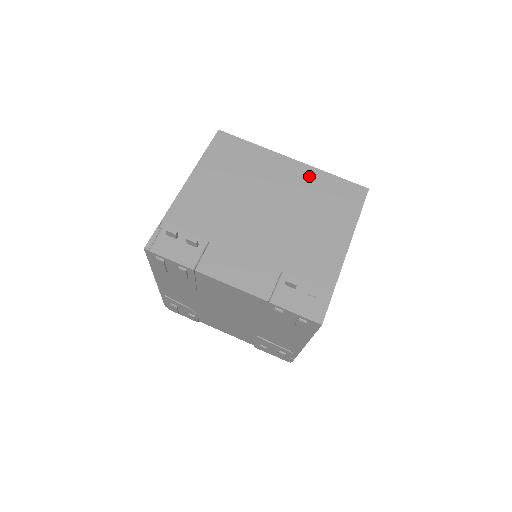
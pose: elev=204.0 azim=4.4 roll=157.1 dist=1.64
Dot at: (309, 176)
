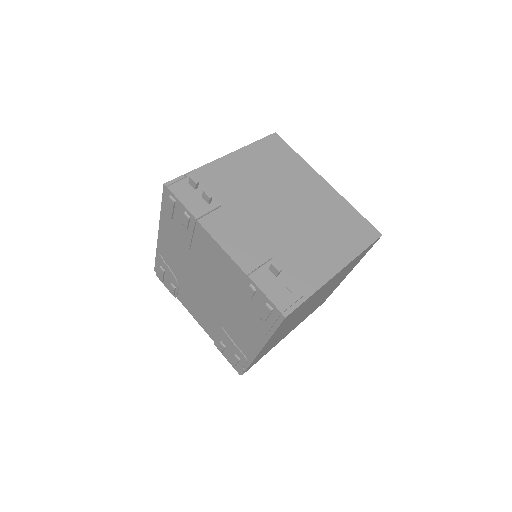
Dot at: (334, 200)
